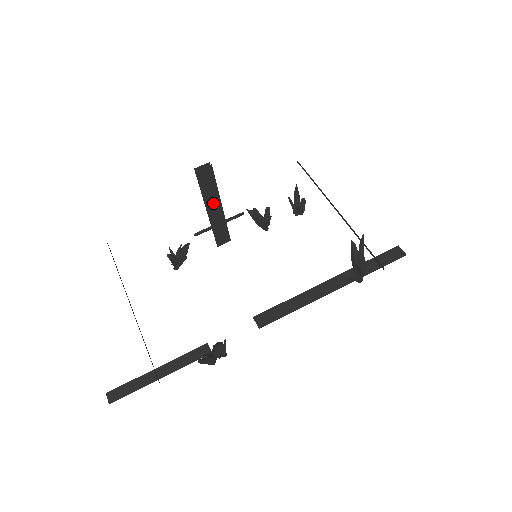
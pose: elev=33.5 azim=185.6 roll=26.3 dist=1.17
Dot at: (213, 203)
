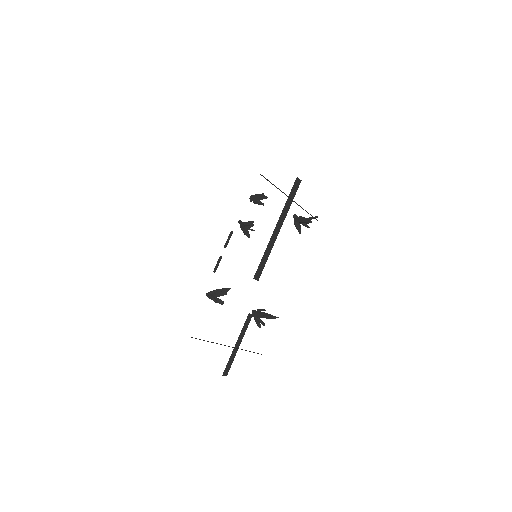
Dot at: occluded
